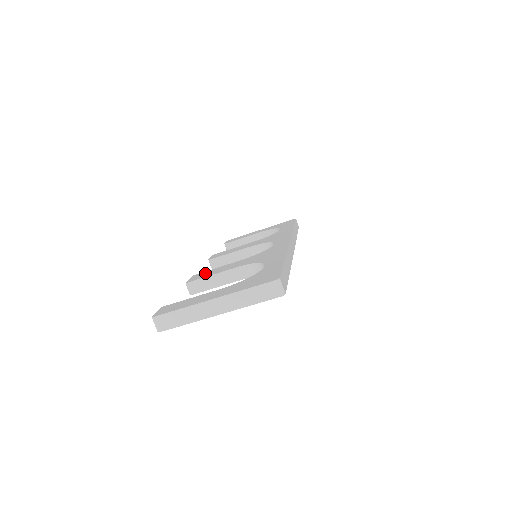
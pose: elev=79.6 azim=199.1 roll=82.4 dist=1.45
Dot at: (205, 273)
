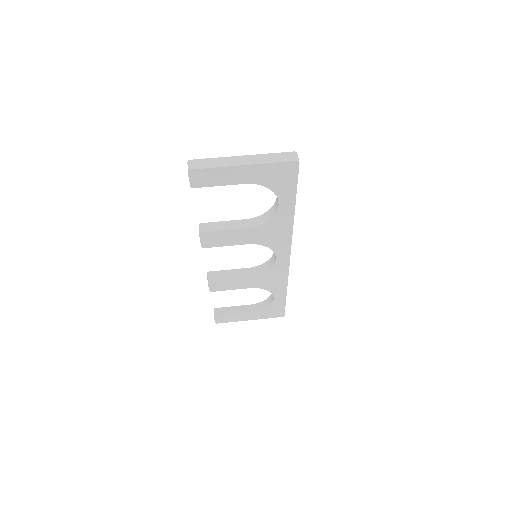
Dot at: occluded
